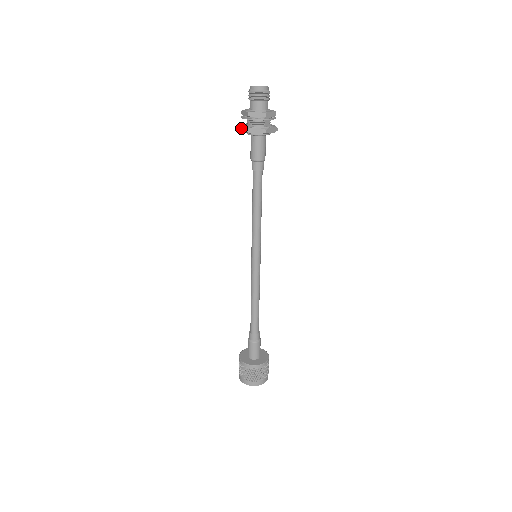
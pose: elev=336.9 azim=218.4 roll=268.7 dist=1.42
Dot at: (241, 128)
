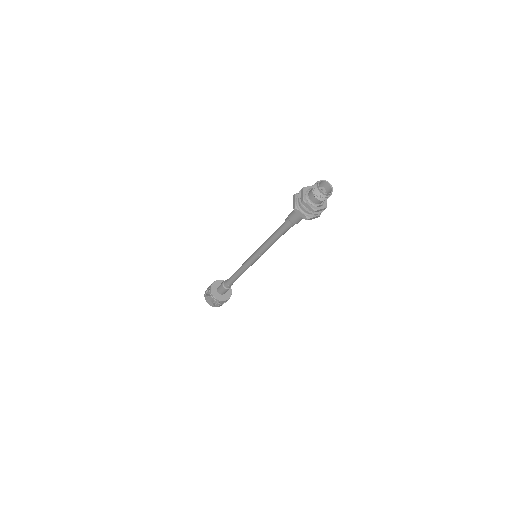
Dot at: (294, 198)
